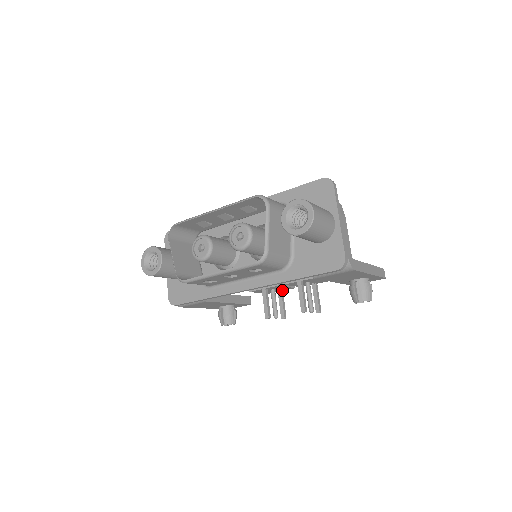
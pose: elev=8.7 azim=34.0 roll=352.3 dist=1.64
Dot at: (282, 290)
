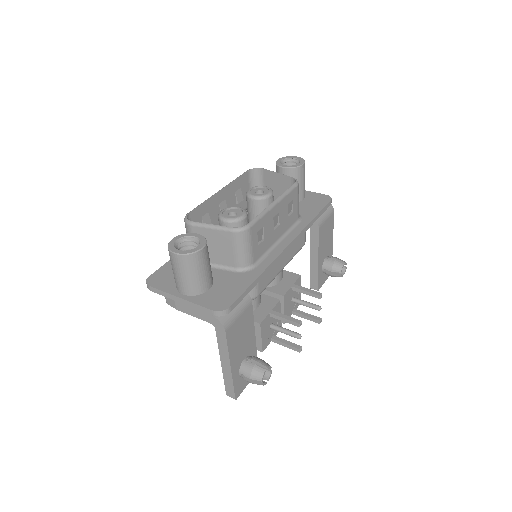
Dot at: (273, 336)
